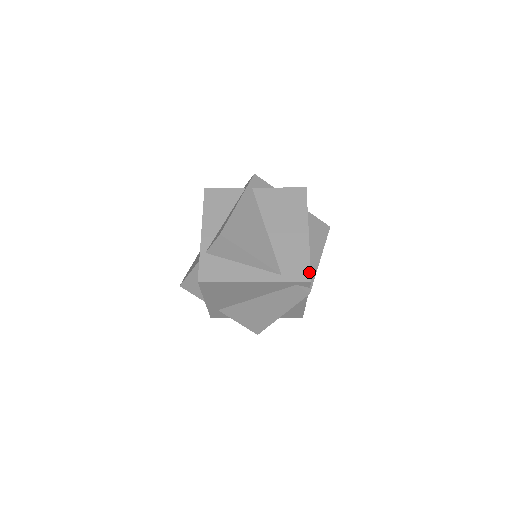
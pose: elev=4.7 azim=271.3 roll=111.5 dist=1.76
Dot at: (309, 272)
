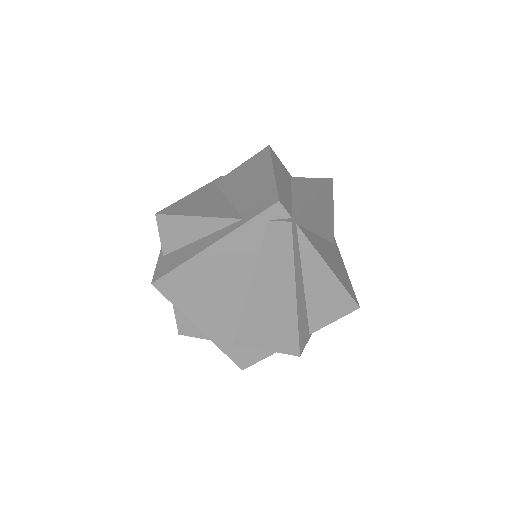
Dot at: (276, 195)
